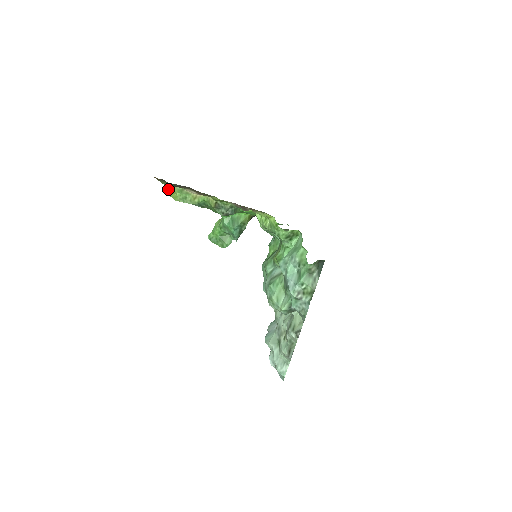
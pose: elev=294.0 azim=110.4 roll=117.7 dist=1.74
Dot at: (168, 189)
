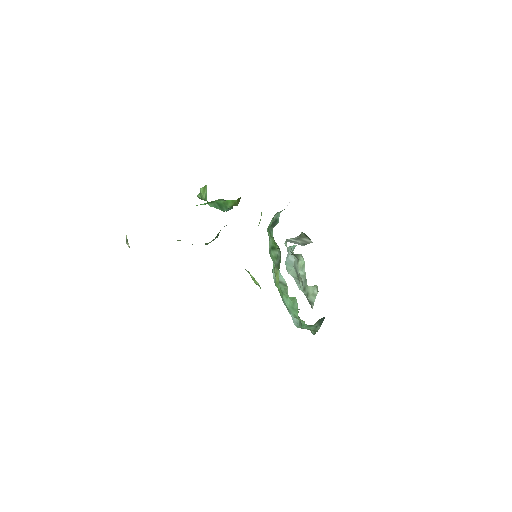
Dot at: occluded
